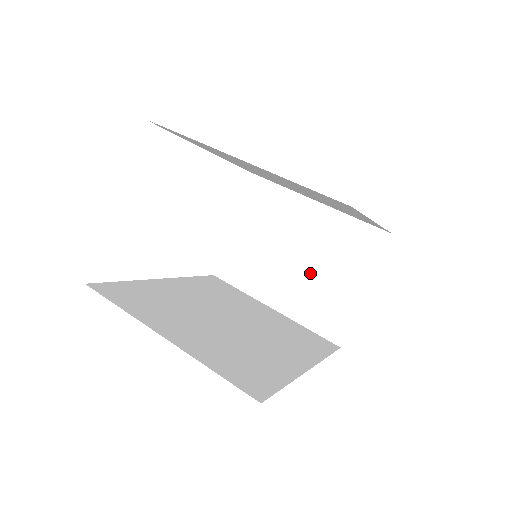
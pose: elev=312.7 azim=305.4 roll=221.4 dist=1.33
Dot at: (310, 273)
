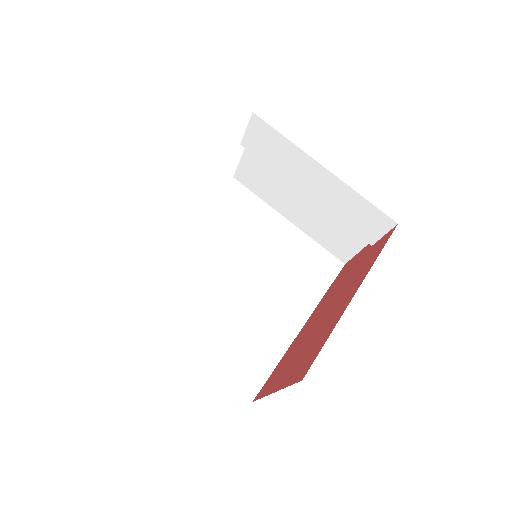
Dot at: (321, 209)
